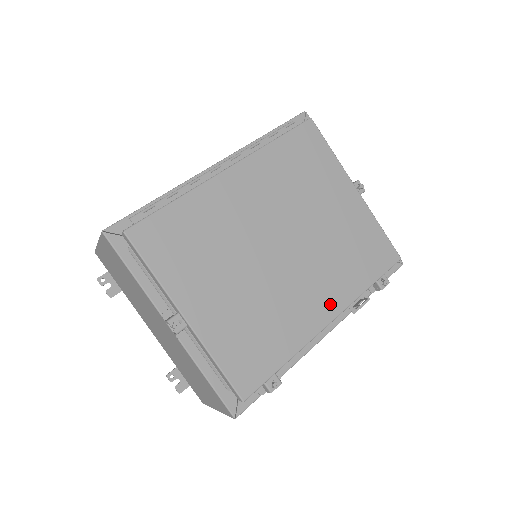
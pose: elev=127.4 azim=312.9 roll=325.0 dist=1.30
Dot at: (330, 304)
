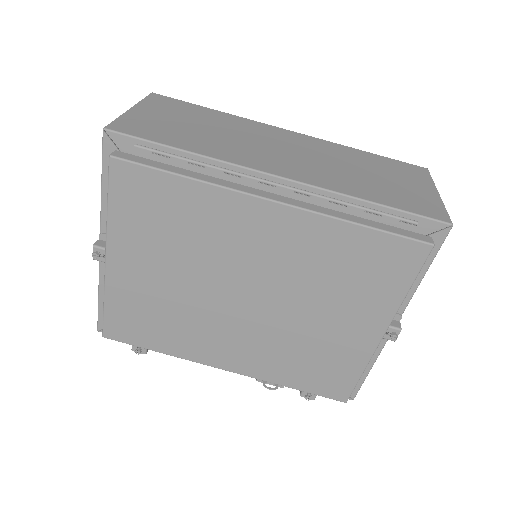
Dot at: (239, 363)
